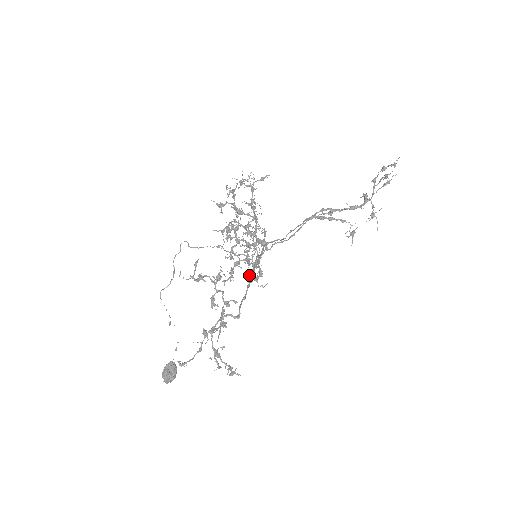
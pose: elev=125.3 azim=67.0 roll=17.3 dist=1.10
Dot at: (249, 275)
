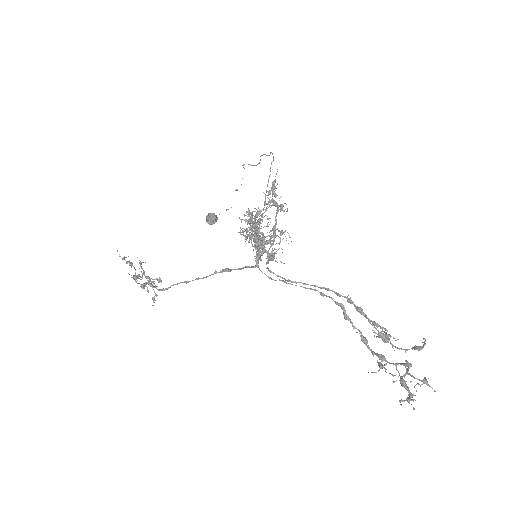
Dot at: occluded
